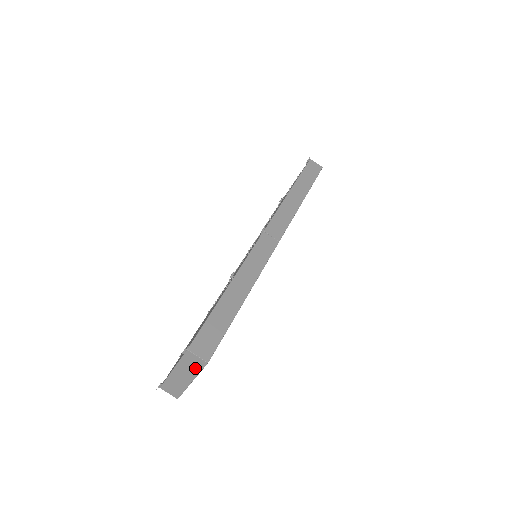
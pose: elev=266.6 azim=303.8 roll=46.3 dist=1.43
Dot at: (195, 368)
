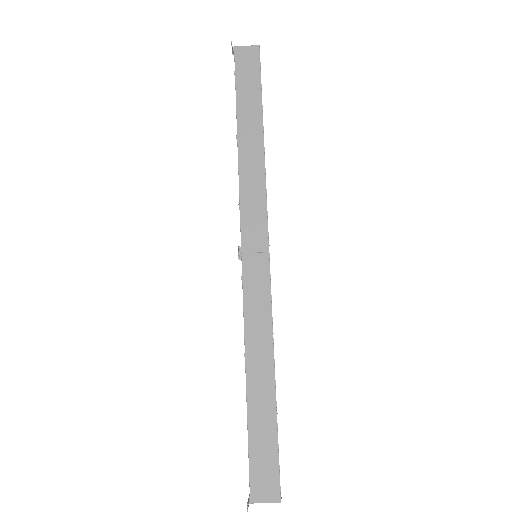
Dot at: occluded
